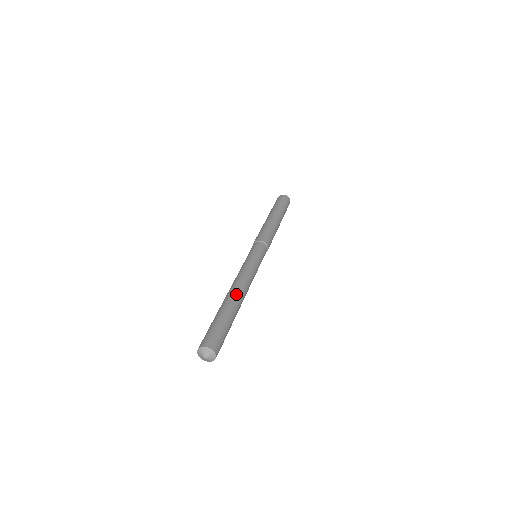
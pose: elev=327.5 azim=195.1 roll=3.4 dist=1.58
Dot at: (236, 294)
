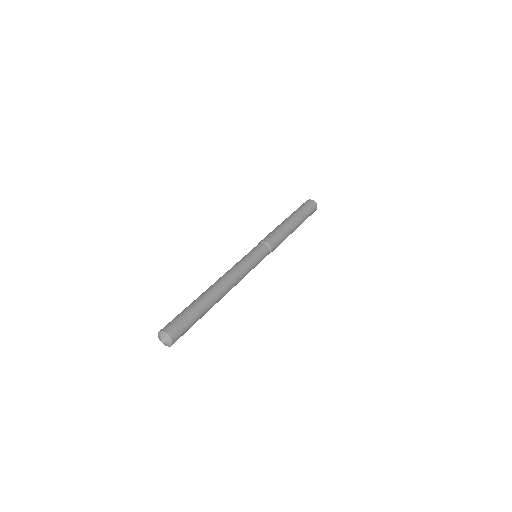
Dot at: (219, 293)
